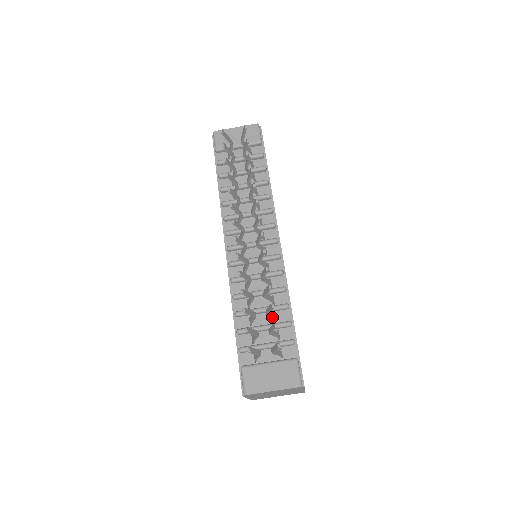
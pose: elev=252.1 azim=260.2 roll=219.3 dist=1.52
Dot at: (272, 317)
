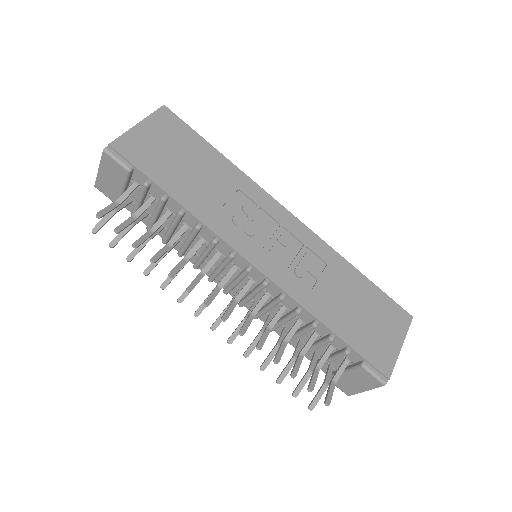
Dot at: (310, 346)
